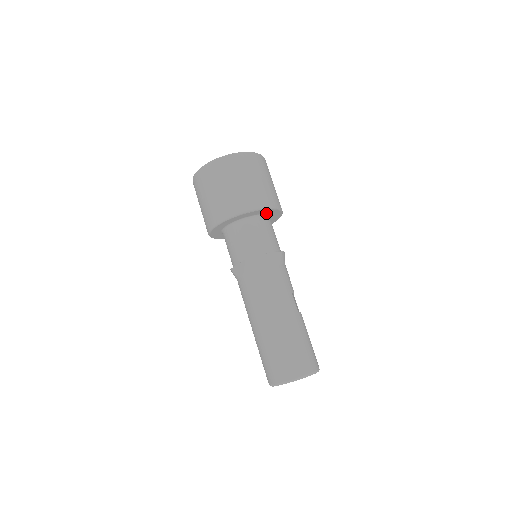
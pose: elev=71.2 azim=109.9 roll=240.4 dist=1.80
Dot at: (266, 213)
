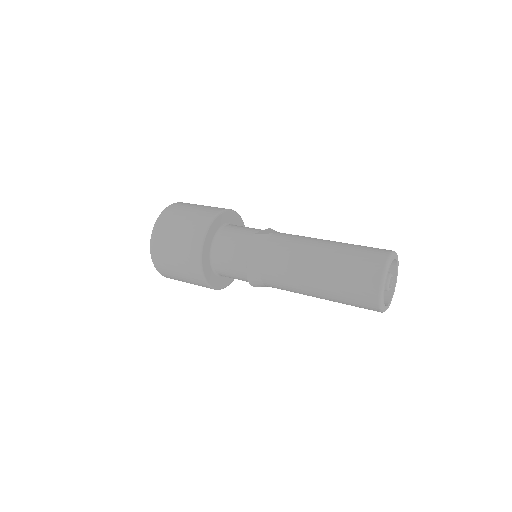
Dot at: (229, 221)
